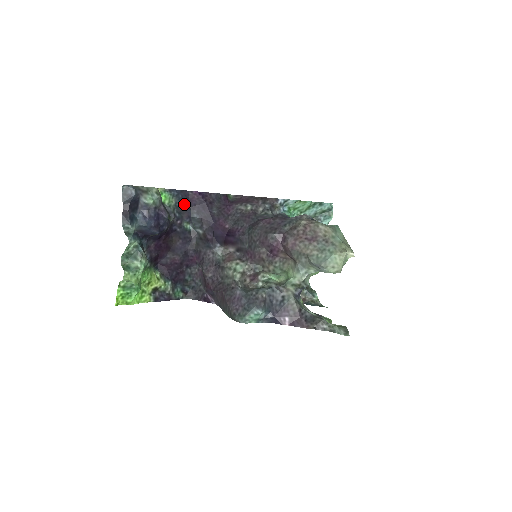
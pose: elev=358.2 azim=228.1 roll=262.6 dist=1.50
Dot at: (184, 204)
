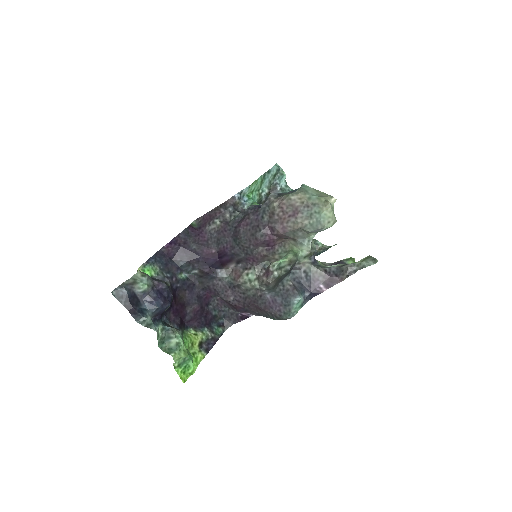
Dot at: (166, 262)
